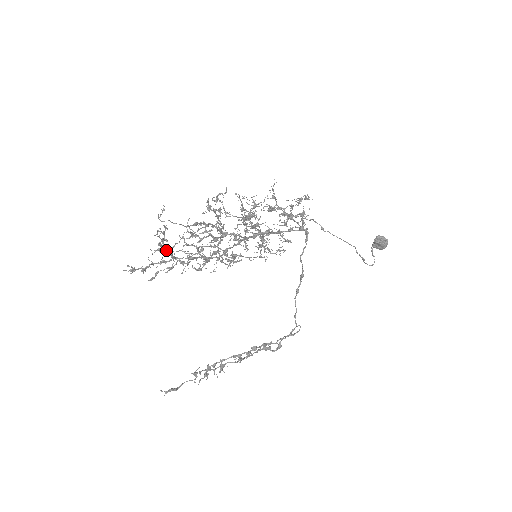
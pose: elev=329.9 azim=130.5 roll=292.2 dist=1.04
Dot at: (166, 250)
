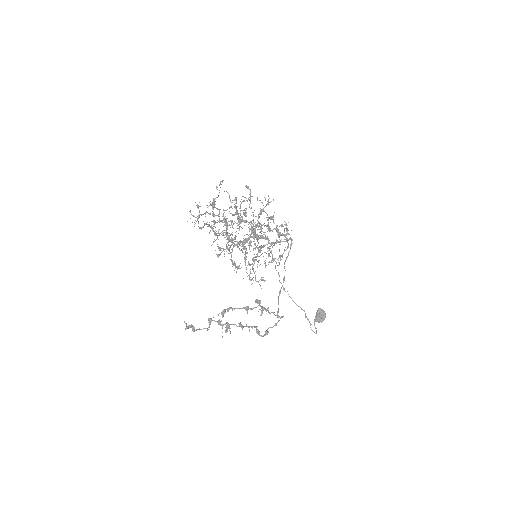
Dot at: occluded
